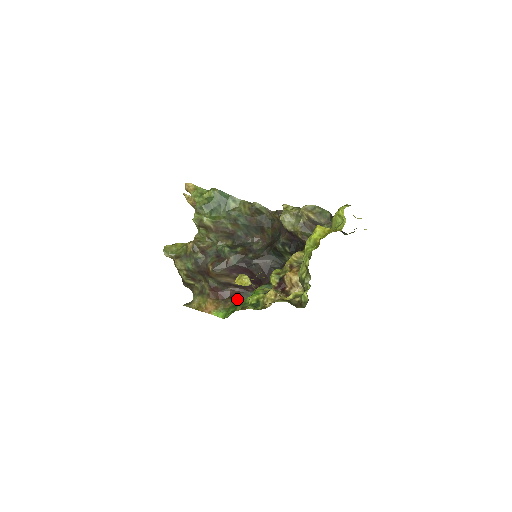
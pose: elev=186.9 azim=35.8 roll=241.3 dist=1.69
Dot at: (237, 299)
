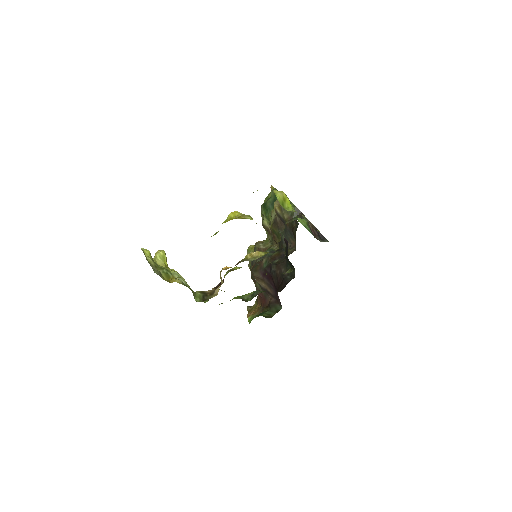
Dot at: (268, 309)
